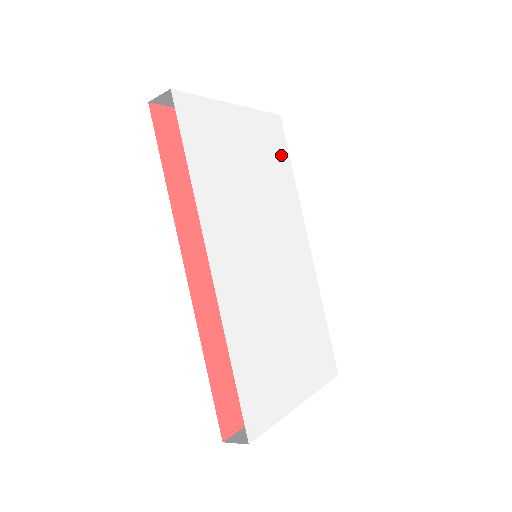
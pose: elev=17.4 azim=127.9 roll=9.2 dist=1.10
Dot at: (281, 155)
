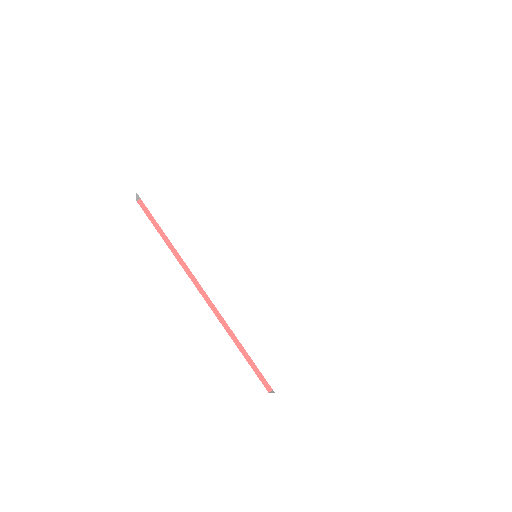
Dot at: (253, 166)
